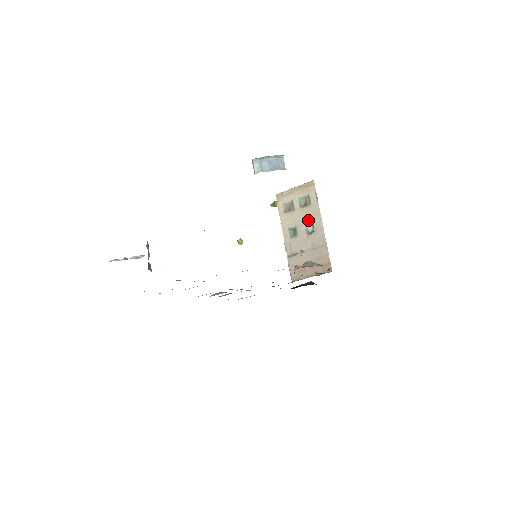
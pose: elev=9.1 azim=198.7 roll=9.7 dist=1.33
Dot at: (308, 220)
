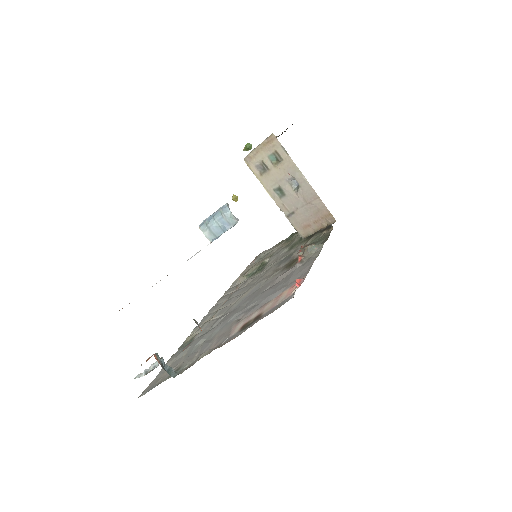
Dot at: (288, 177)
